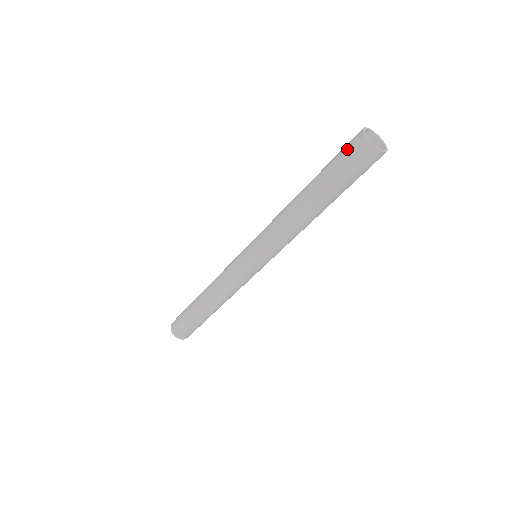
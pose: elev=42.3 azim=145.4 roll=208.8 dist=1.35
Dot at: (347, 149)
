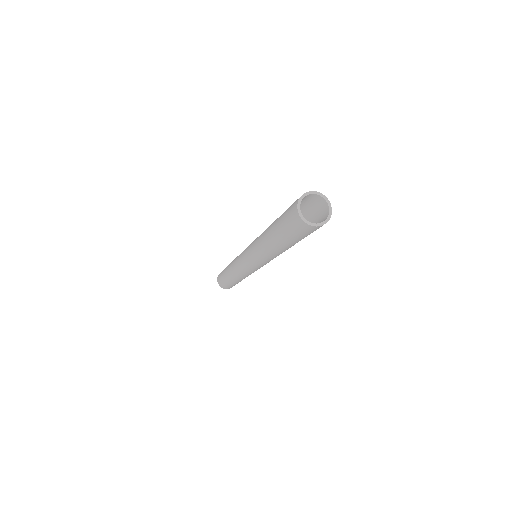
Dot at: (290, 221)
